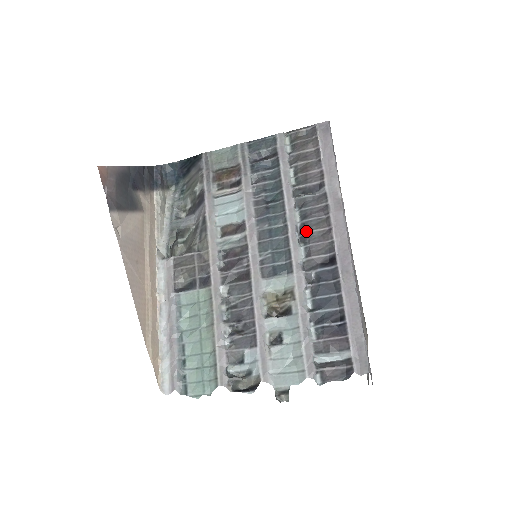
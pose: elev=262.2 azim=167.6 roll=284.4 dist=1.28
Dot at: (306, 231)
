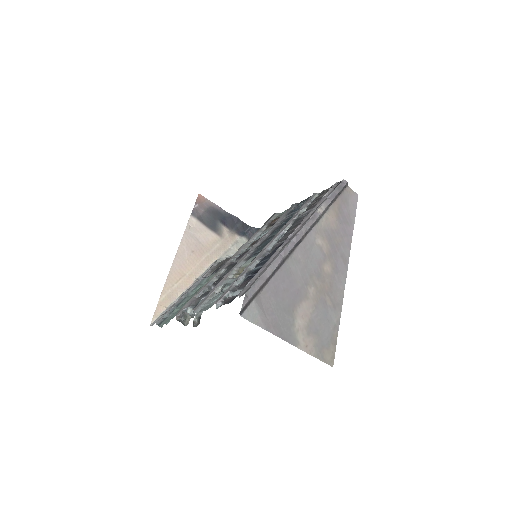
Dot at: (286, 232)
